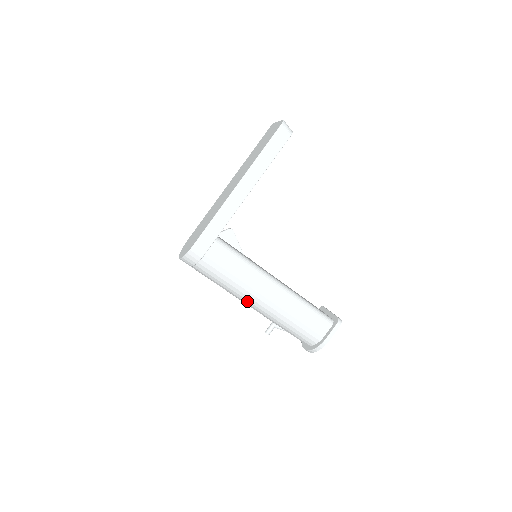
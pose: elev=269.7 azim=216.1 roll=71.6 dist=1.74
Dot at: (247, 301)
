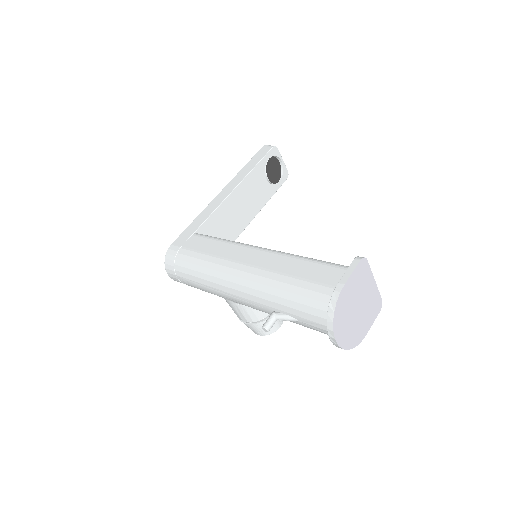
Dot at: (228, 283)
